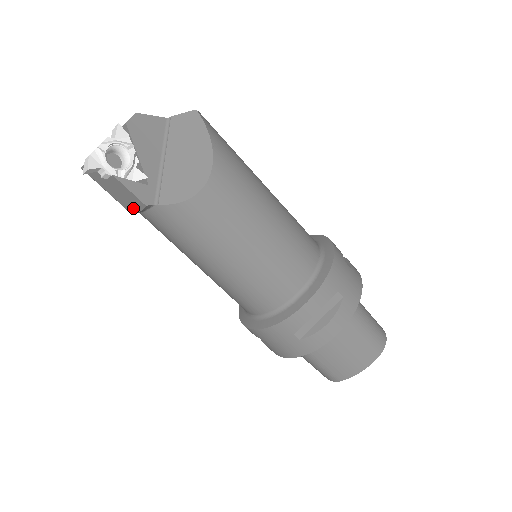
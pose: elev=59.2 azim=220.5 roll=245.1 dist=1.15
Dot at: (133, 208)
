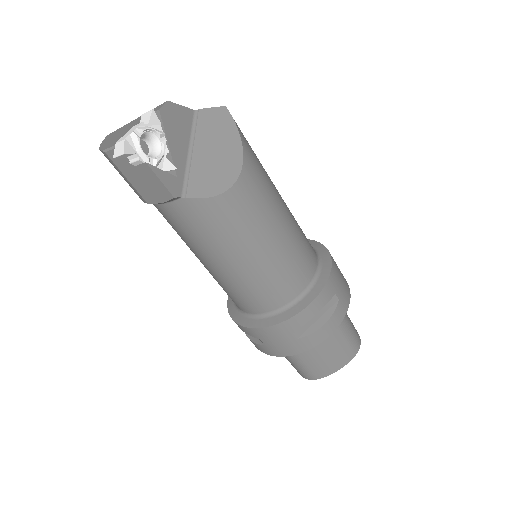
Dot at: (154, 198)
